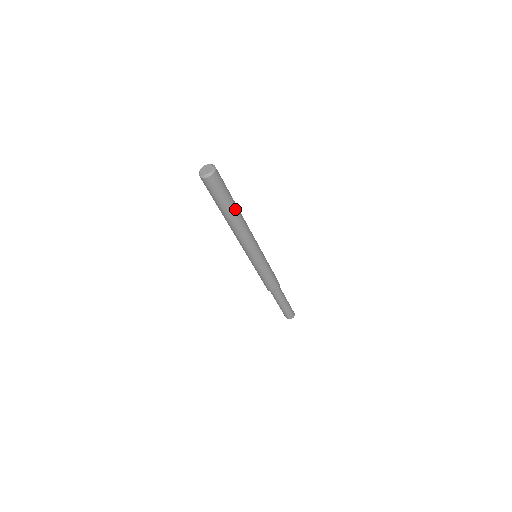
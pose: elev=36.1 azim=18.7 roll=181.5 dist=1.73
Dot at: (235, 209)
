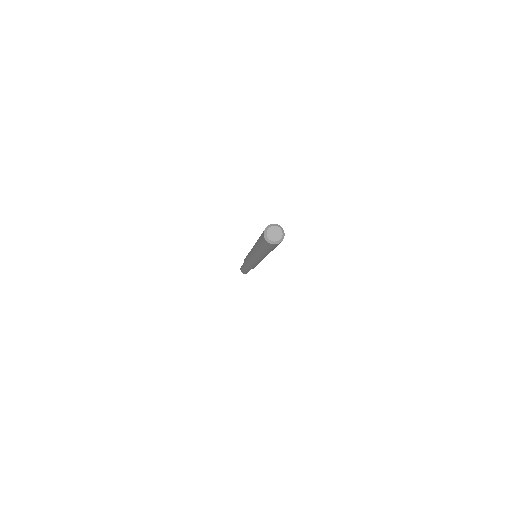
Dot at: occluded
